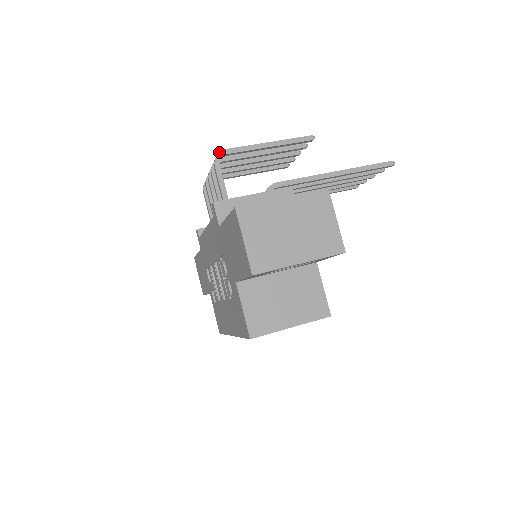
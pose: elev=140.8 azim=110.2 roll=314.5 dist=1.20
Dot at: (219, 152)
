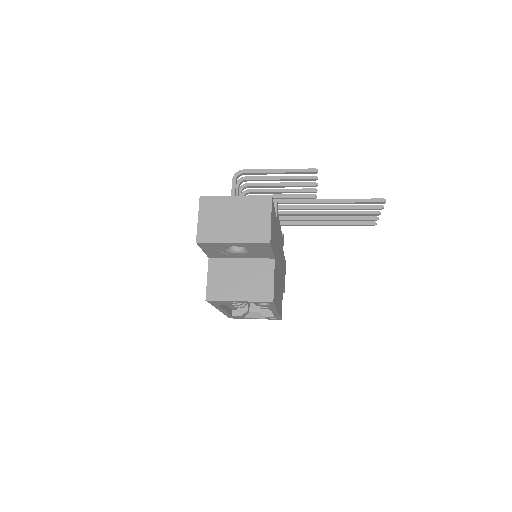
Dot at: (238, 171)
